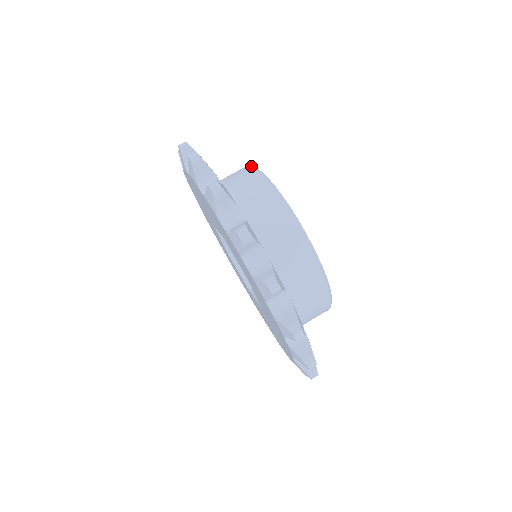
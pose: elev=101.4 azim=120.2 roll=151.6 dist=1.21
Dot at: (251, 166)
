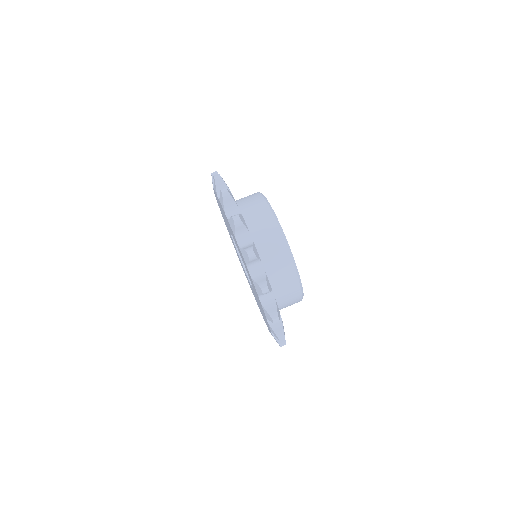
Dot at: (258, 192)
